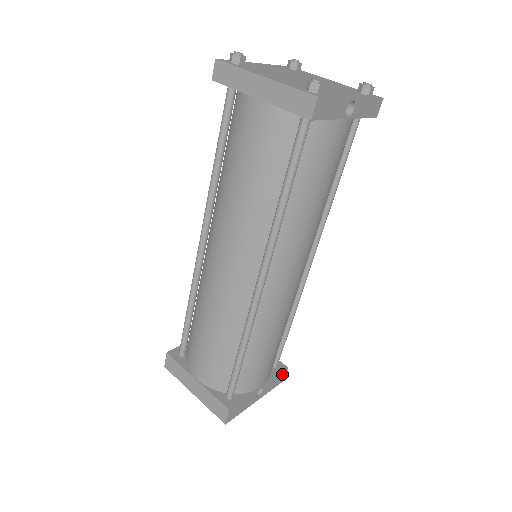
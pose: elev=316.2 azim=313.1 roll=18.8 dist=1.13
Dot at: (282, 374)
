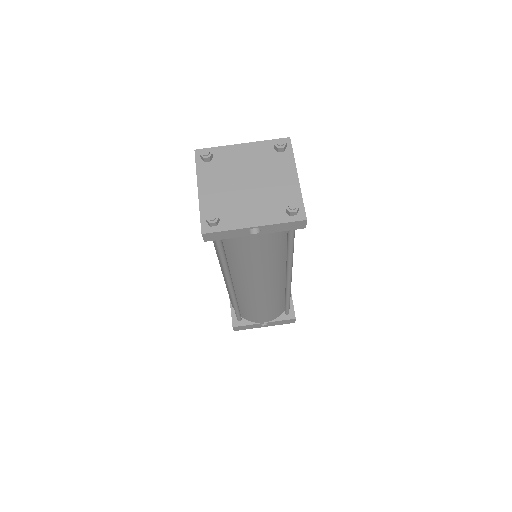
Dot at: (290, 320)
